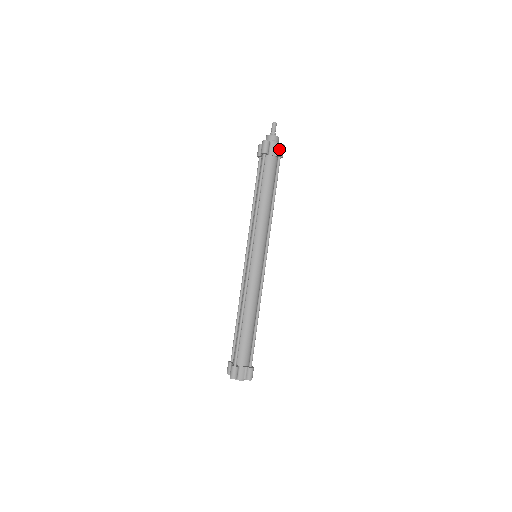
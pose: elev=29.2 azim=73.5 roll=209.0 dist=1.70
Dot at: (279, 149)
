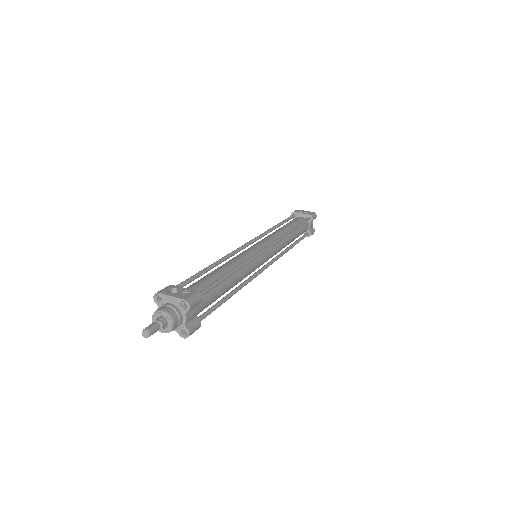
Dot at: (185, 332)
